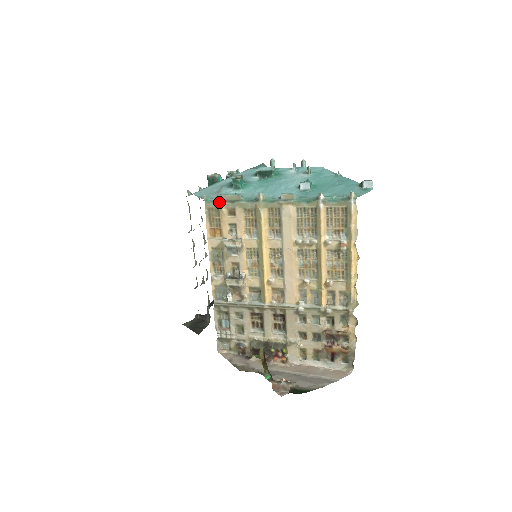
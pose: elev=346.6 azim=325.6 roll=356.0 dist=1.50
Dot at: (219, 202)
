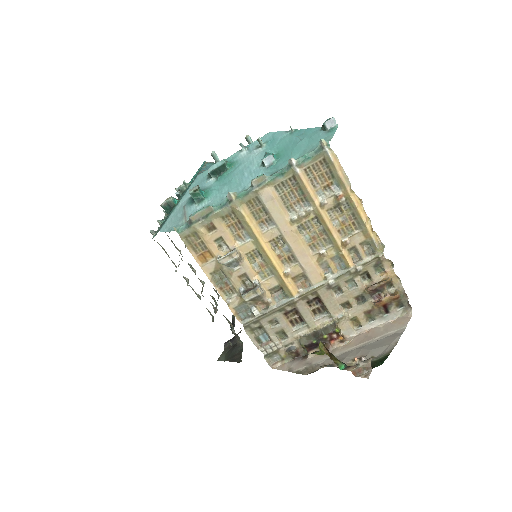
Dot at: (192, 225)
